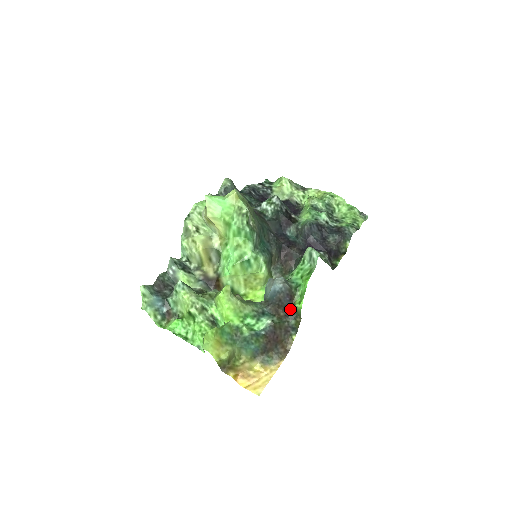
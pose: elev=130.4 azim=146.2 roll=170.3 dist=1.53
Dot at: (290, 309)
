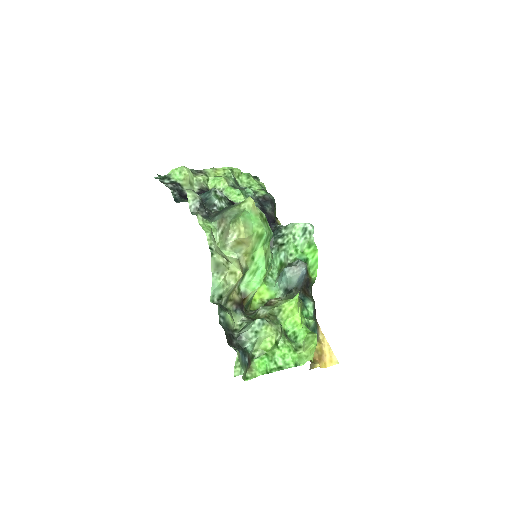
Dot at: (308, 284)
